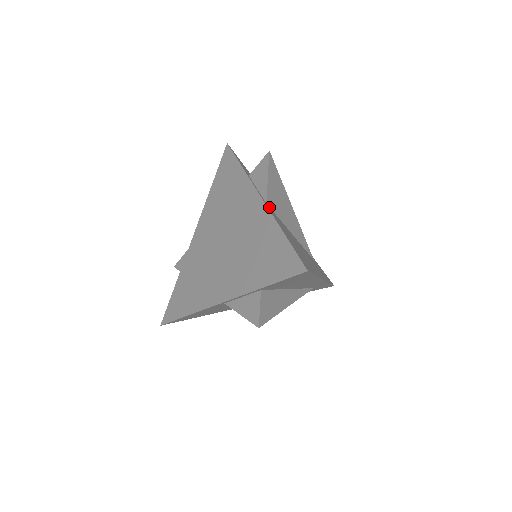
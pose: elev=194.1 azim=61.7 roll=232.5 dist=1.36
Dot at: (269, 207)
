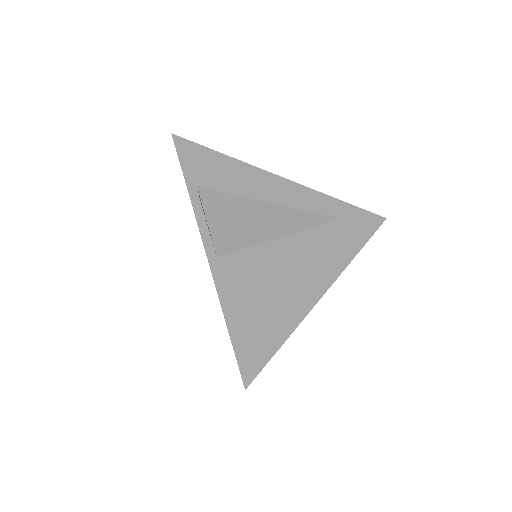
Dot at: (223, 258)
